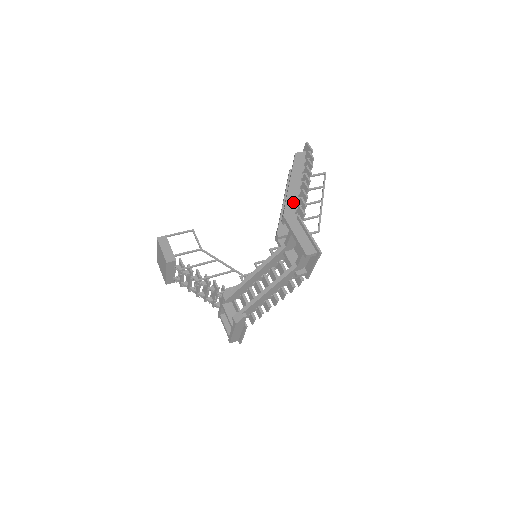
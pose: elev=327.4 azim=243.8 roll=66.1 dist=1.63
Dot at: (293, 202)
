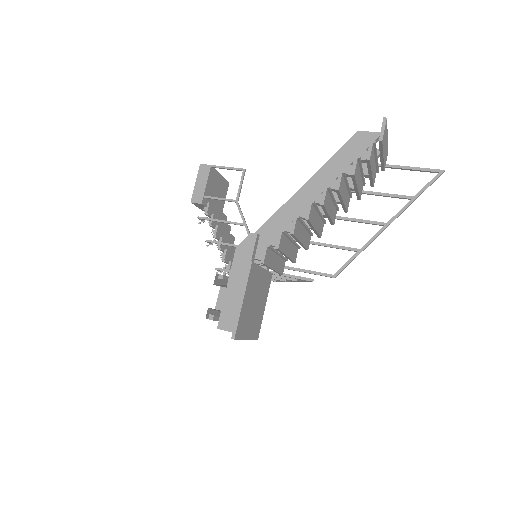
Dot at: (276, 228)
